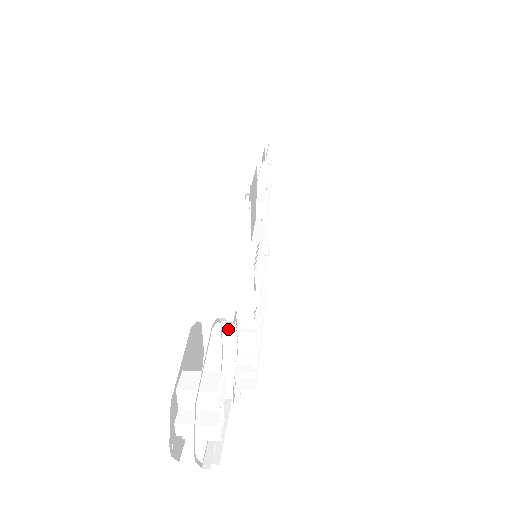
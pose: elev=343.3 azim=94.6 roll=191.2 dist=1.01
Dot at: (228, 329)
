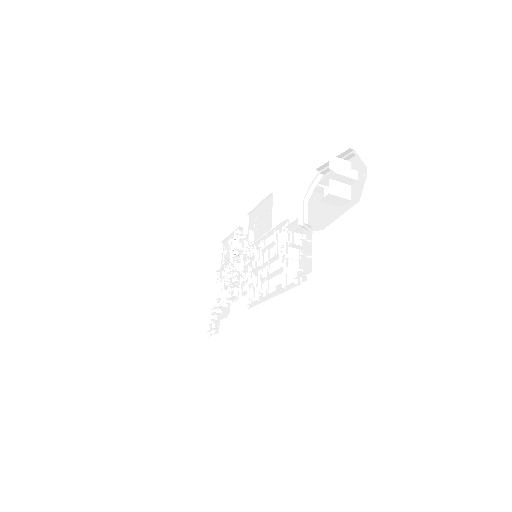
Dot at: (304, 204)
